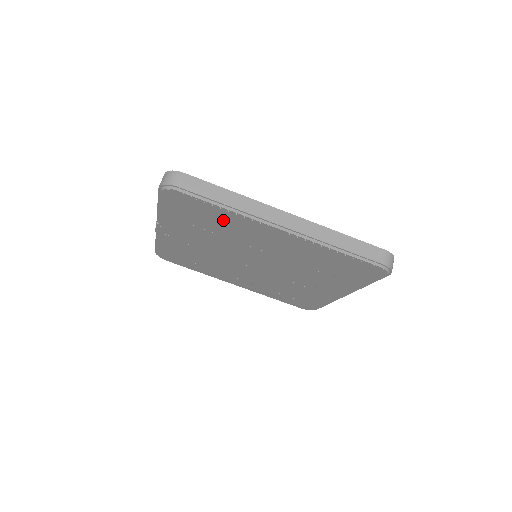
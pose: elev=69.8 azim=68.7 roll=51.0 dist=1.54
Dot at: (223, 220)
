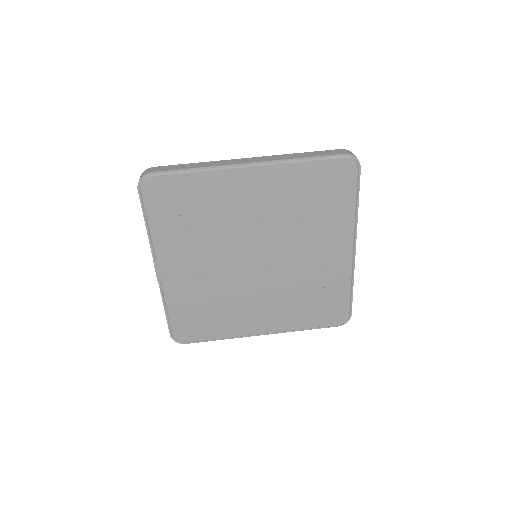
Dot at: (202, 195)
